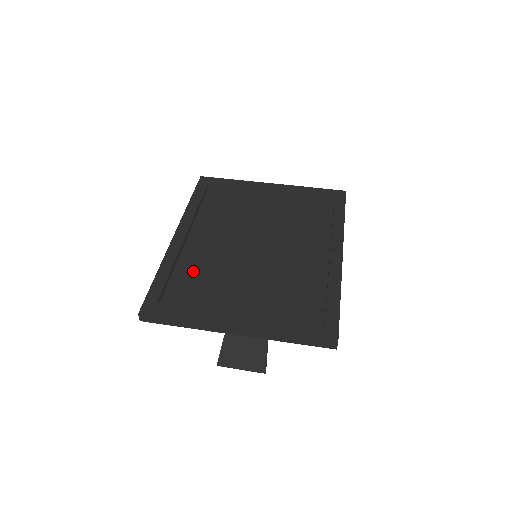
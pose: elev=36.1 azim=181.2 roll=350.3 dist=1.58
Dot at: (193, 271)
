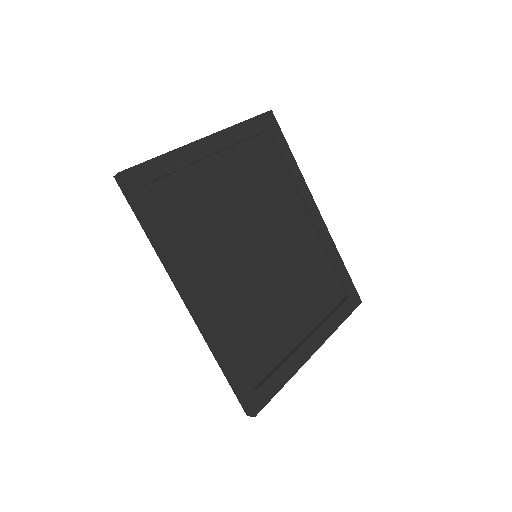
Dot at: (240, 327)
